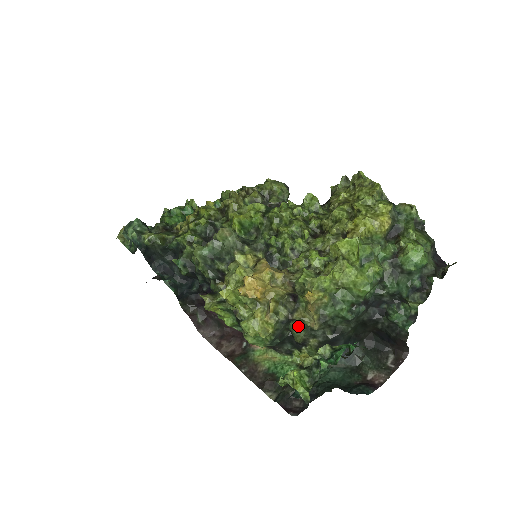
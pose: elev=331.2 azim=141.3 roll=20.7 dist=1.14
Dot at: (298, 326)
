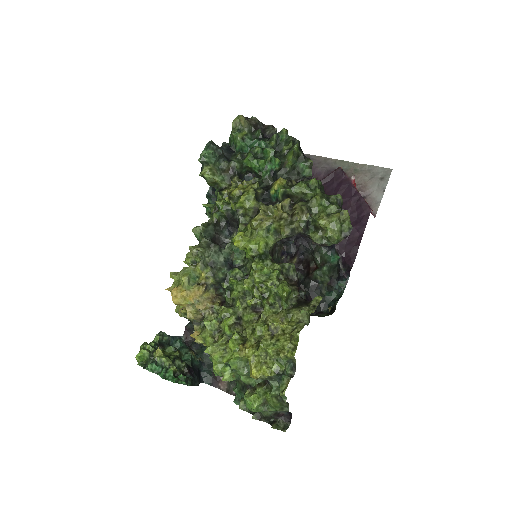
Dot at: occluded
